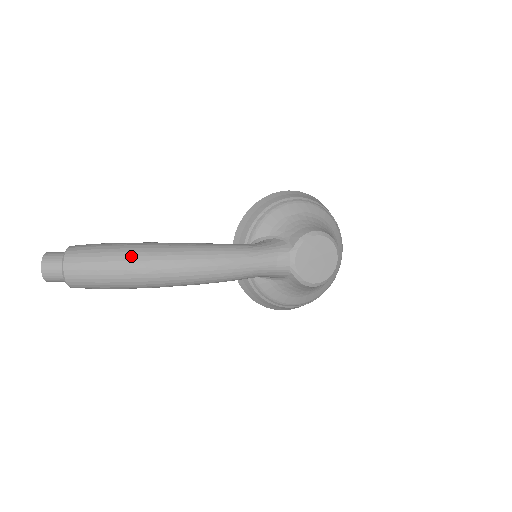
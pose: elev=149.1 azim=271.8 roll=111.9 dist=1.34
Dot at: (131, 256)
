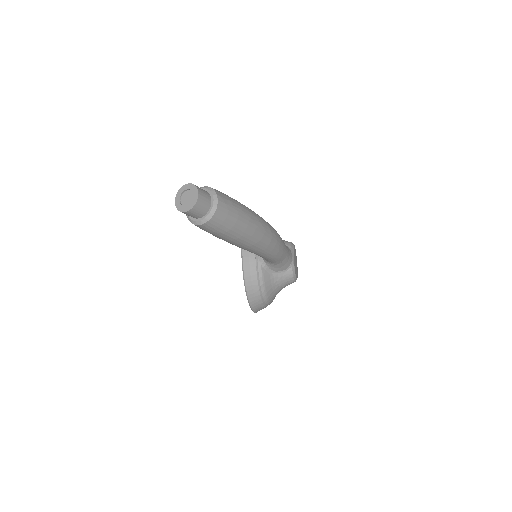
Dot at: (250, 210)
